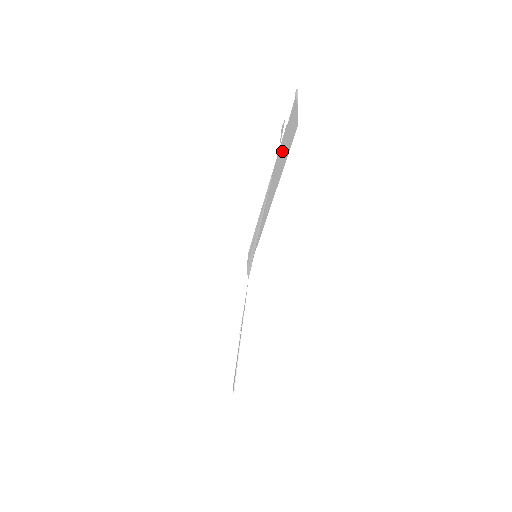
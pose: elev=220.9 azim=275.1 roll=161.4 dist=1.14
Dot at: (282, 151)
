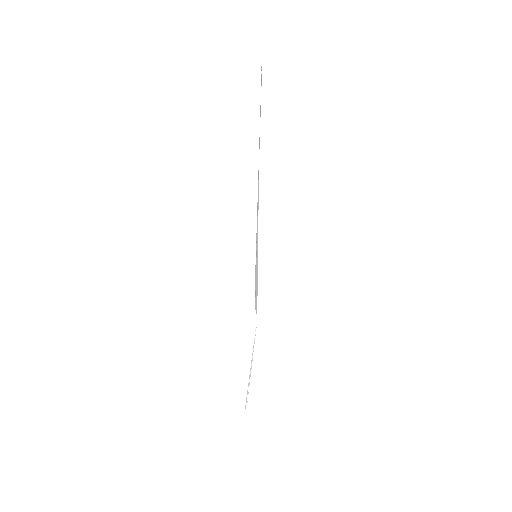
Dot at: occluded
